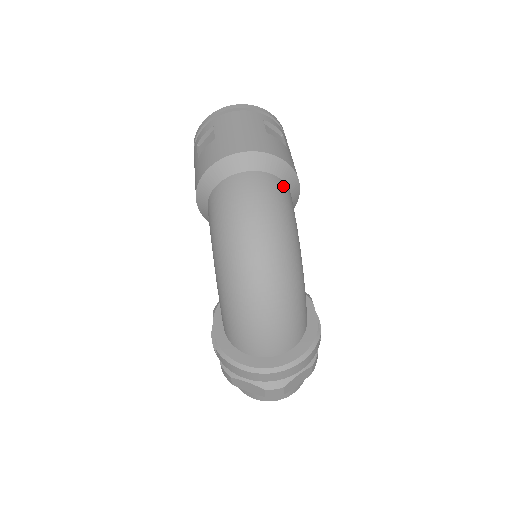
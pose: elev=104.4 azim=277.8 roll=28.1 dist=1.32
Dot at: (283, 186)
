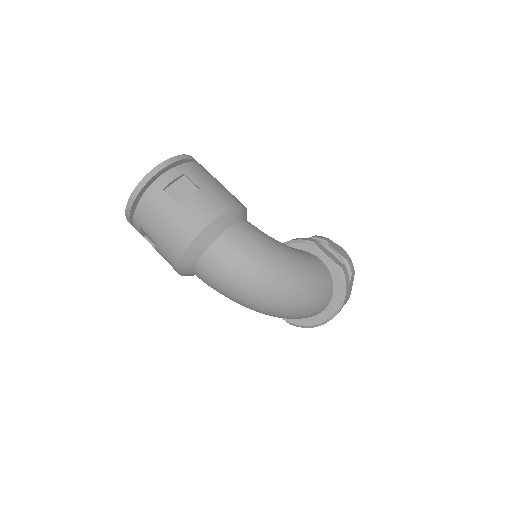
Dot at: (232, 234)
